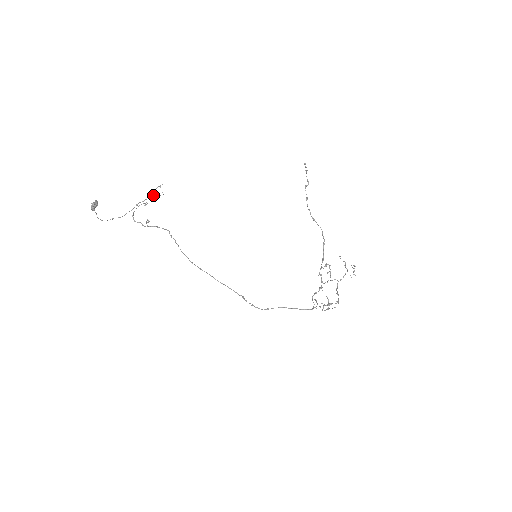
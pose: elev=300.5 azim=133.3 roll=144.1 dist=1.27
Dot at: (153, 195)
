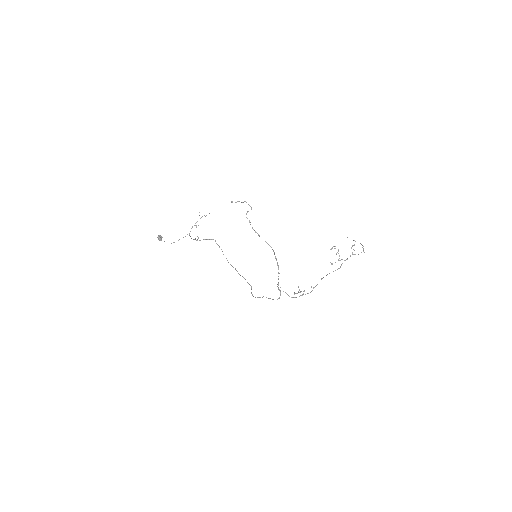
Dot at: (201, 217)
